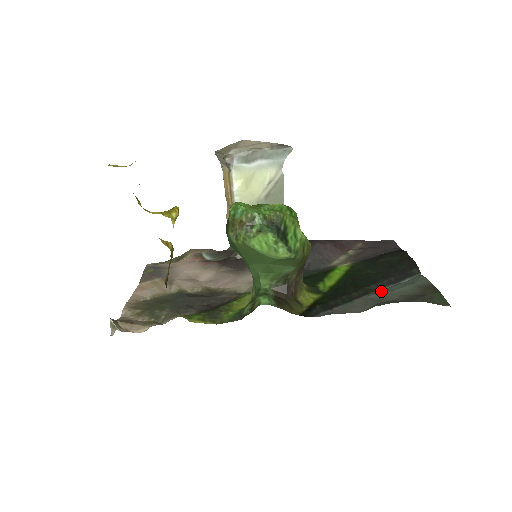
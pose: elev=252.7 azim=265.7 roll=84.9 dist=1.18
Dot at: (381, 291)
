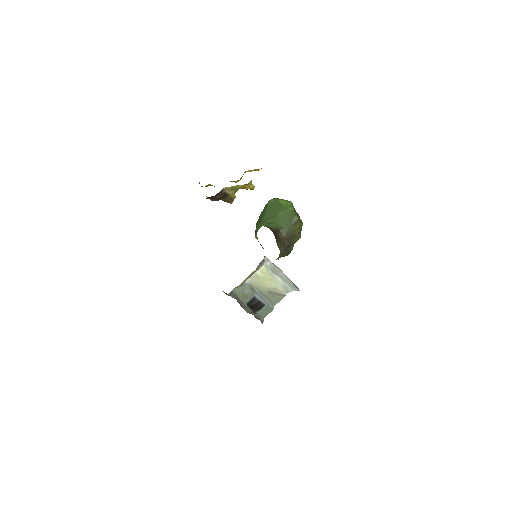
Dot at: occluded
